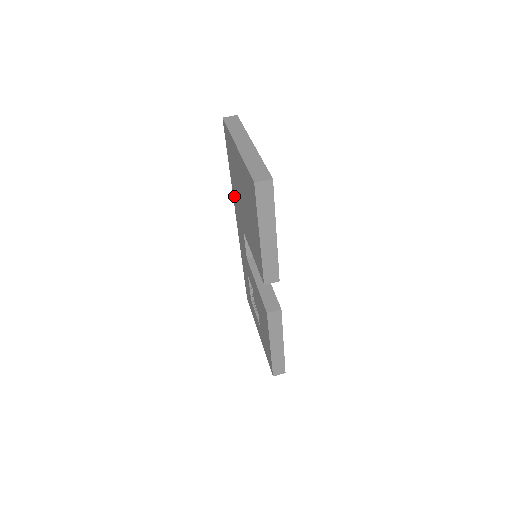
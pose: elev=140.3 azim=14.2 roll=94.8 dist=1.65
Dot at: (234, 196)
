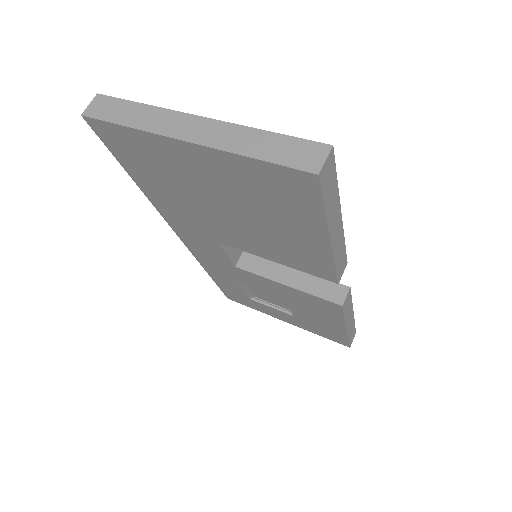
Dot at: (166, 211)
